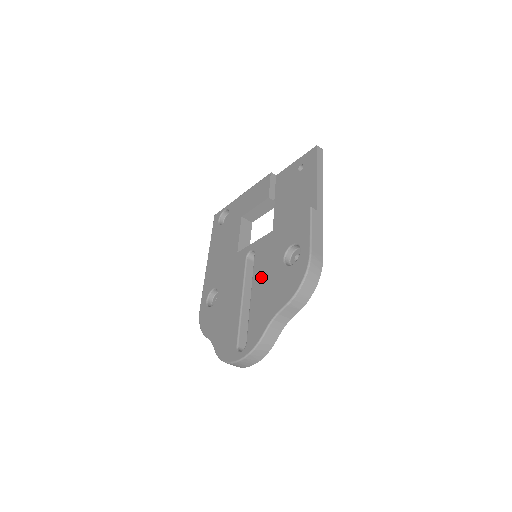
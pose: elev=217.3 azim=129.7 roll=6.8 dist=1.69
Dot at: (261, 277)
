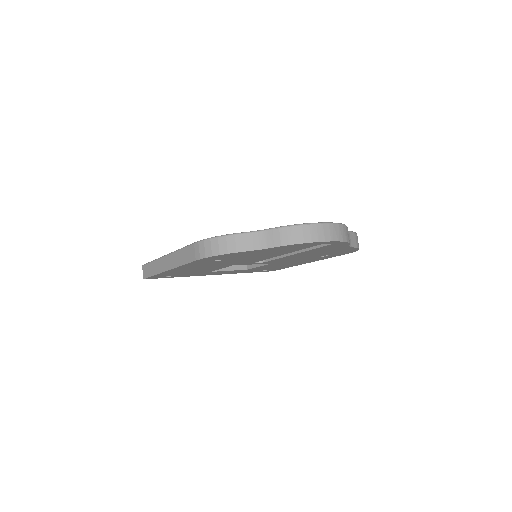
Dot at: occluded
